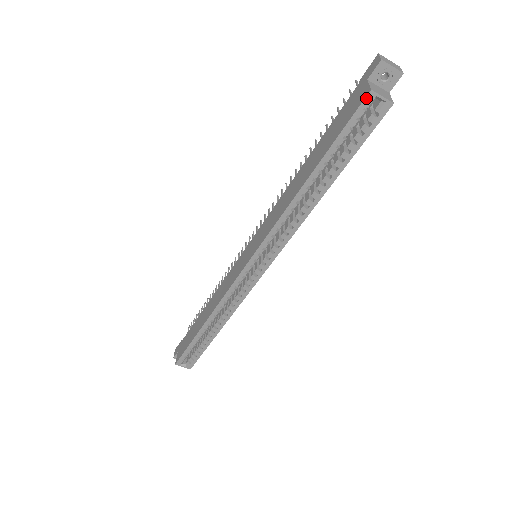
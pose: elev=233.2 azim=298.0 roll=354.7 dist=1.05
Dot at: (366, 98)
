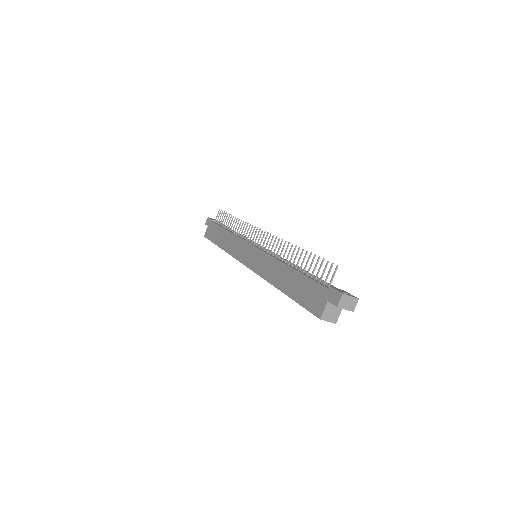
Dot at: (317, 317)
